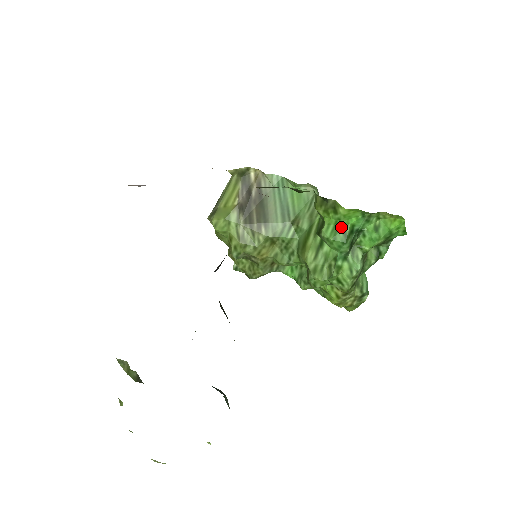
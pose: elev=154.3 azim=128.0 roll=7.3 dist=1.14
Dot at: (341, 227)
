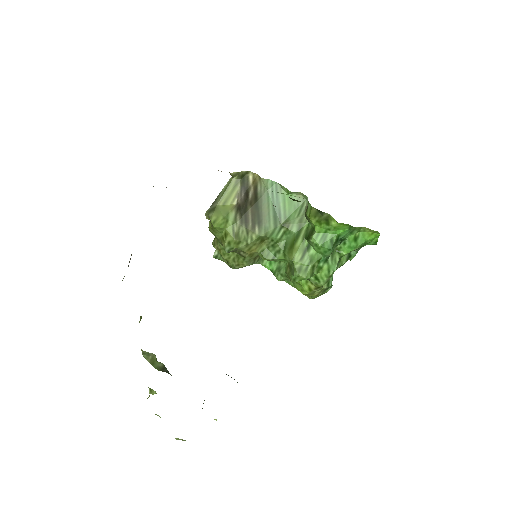
Dot at: (329, 236)
